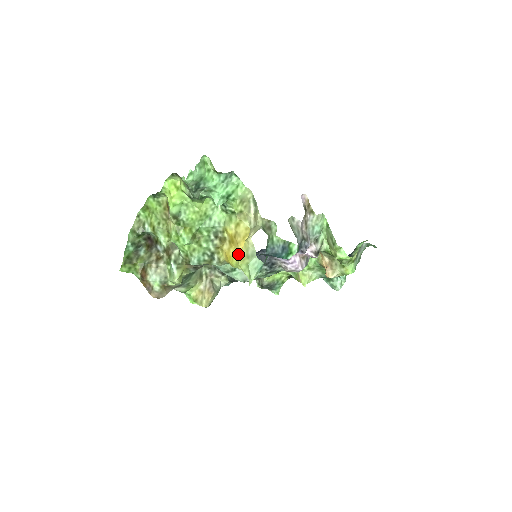
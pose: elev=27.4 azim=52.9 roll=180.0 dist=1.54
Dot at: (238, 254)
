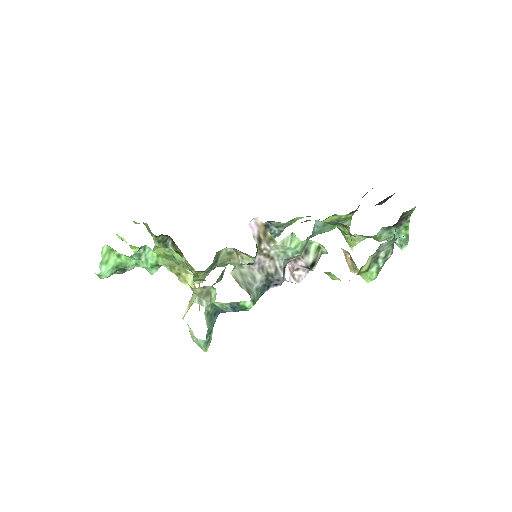
Dot at: occluded
